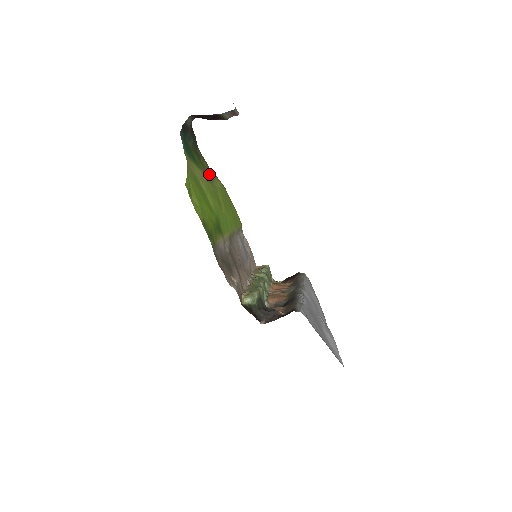
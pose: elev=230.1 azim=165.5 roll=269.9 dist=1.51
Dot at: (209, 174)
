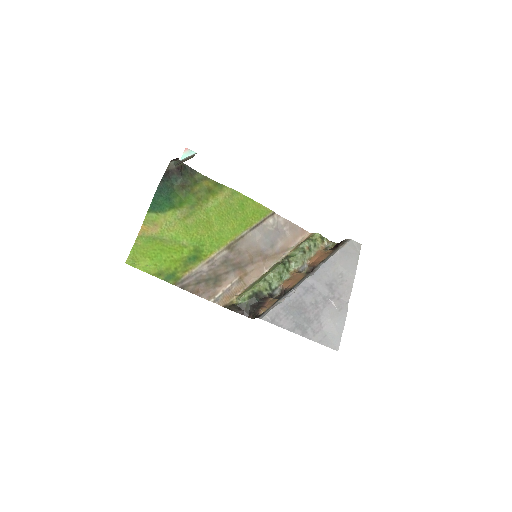
Dot at: (205, 196)
